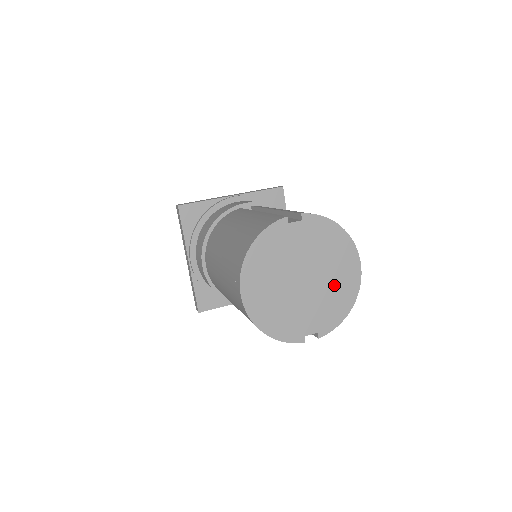
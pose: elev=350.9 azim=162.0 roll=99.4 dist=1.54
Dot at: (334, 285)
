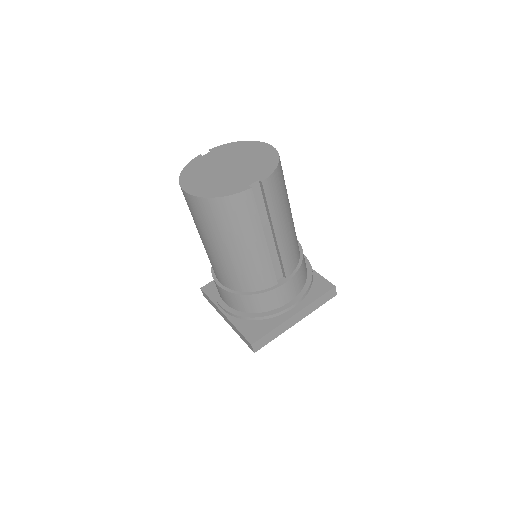
Dot at: (255, 159)
